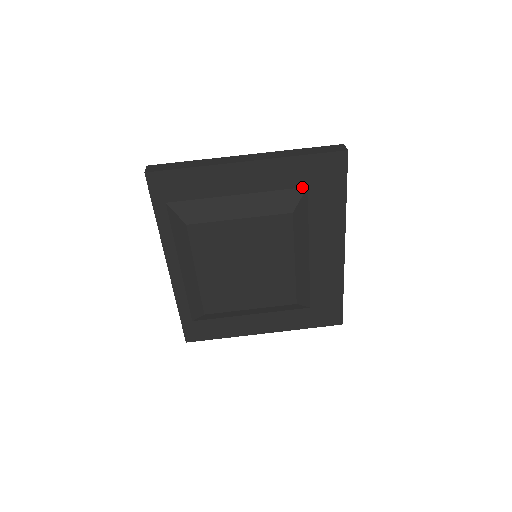
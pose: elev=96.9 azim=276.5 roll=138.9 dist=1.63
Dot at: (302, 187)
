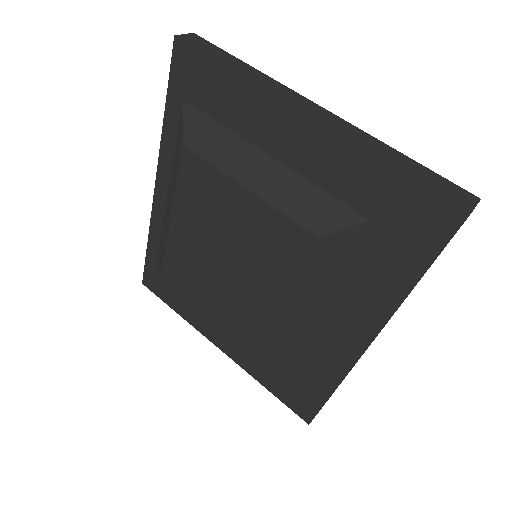
Dot at: (362, 213)
